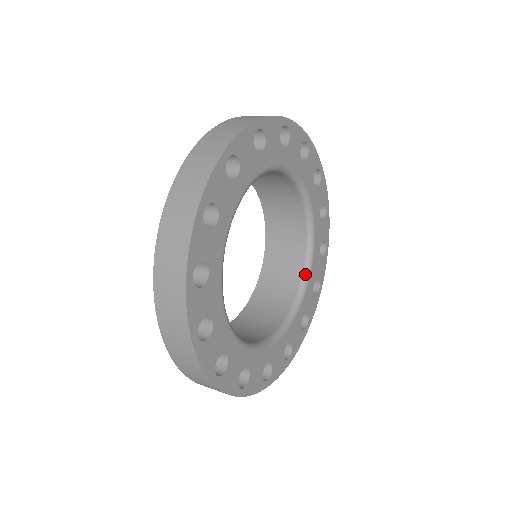
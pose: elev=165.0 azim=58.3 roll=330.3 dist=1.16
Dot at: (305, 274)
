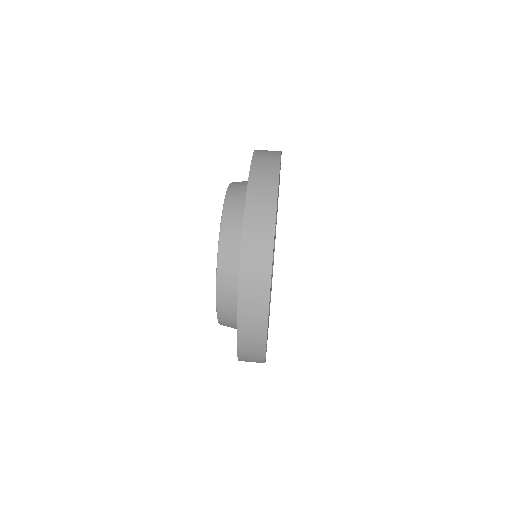
Dot at: occluded
